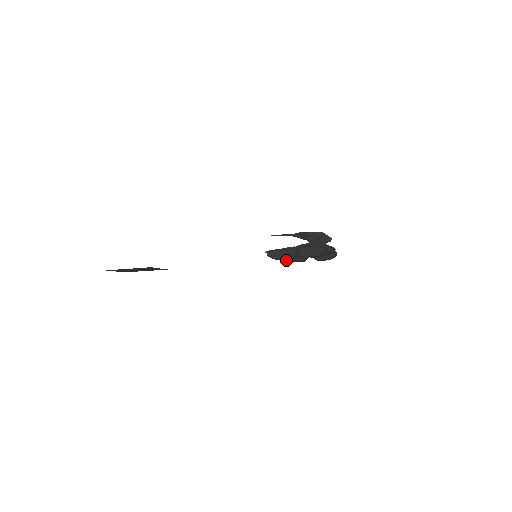
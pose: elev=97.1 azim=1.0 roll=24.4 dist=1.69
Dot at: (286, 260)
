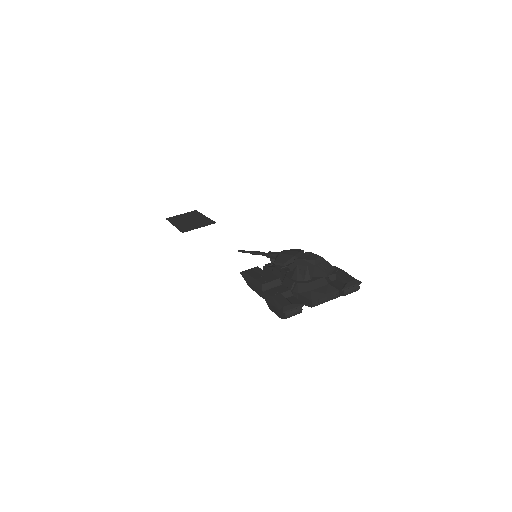
Dot at: occluded
